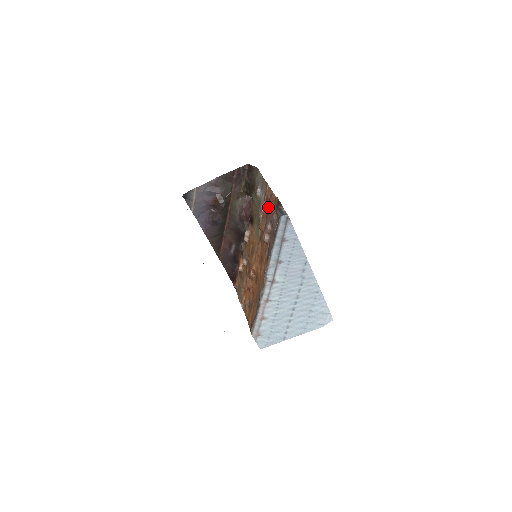
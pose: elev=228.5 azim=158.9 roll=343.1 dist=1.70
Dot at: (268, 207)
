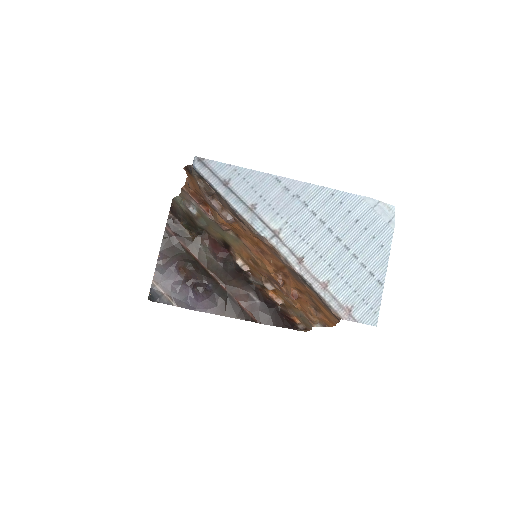
Dot at: (200, 198)
